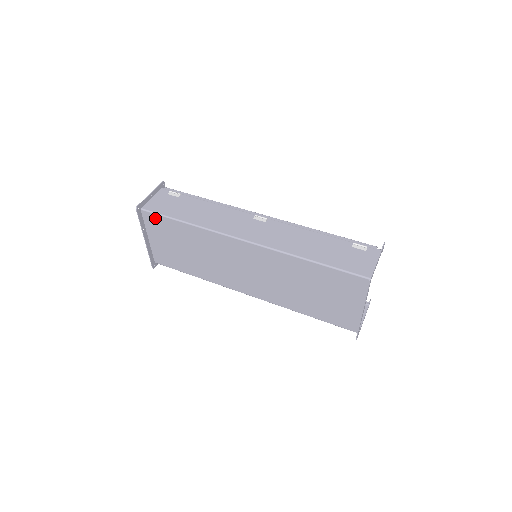
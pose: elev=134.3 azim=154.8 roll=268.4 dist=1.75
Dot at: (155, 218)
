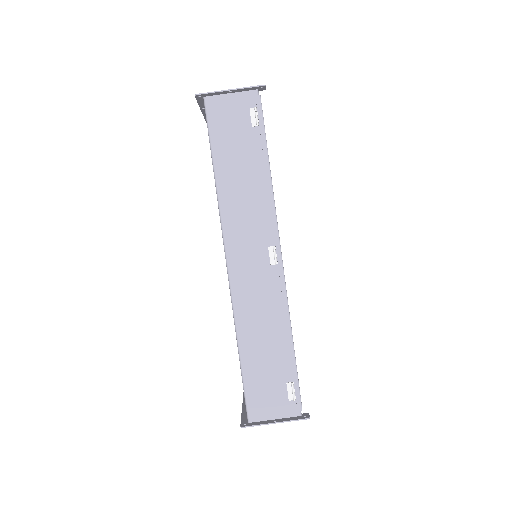
Dot at: occluded
